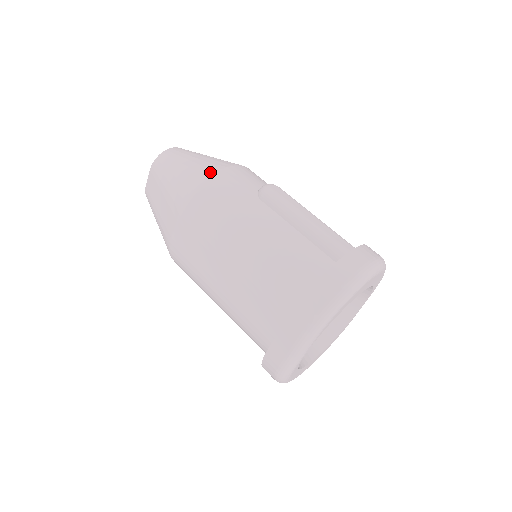
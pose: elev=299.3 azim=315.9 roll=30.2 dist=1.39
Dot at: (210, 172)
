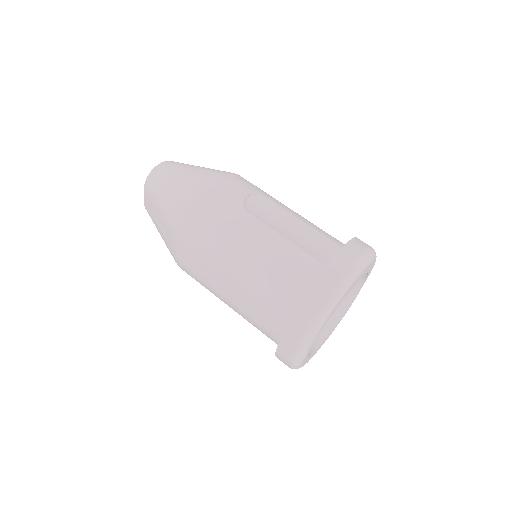
Dot at: (196, 191)
